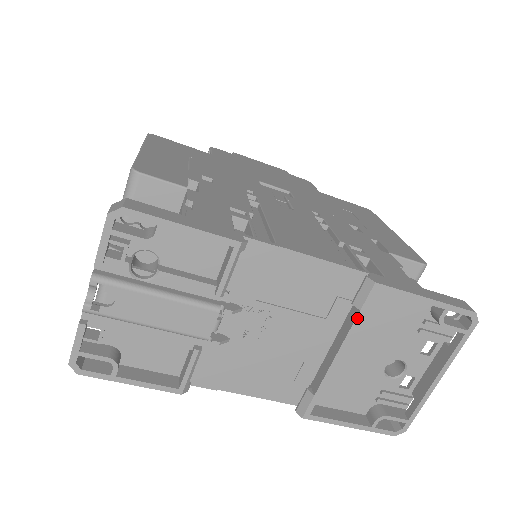
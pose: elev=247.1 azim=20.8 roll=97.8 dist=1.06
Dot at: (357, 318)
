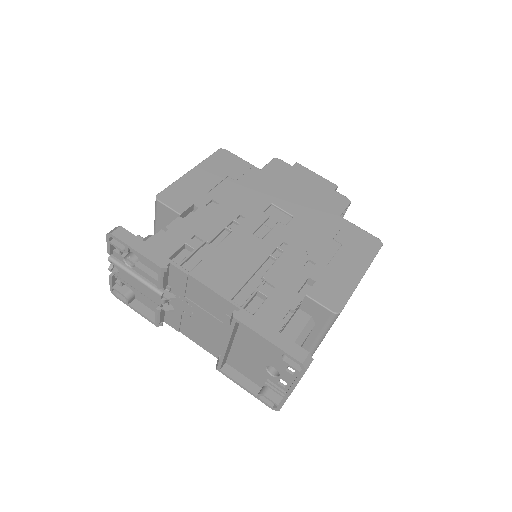
Dot at: (229, 331)
